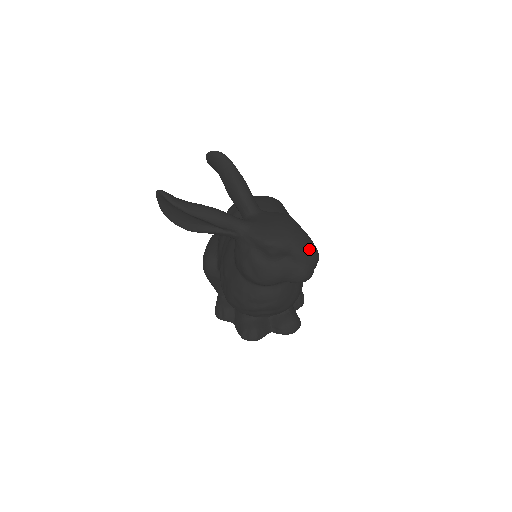
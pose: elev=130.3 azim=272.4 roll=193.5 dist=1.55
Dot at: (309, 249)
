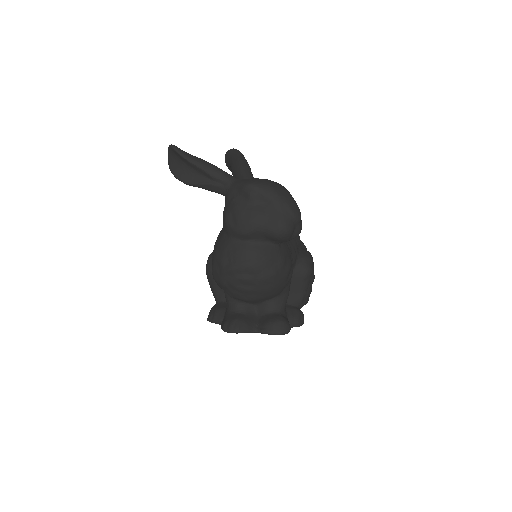
Dot at: (289, 201)
